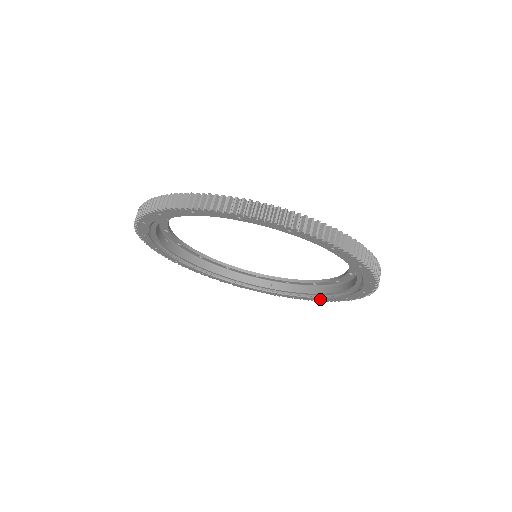
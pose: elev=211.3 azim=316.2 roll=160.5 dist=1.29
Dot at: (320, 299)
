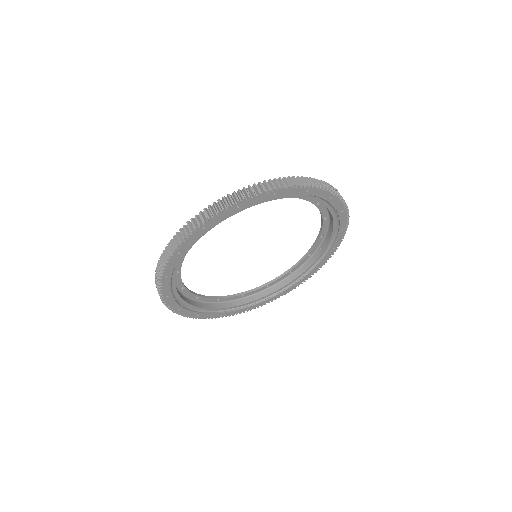
Dot at: (271, 299)
